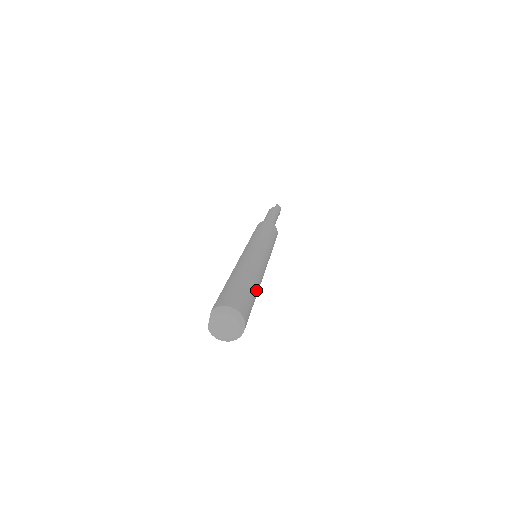
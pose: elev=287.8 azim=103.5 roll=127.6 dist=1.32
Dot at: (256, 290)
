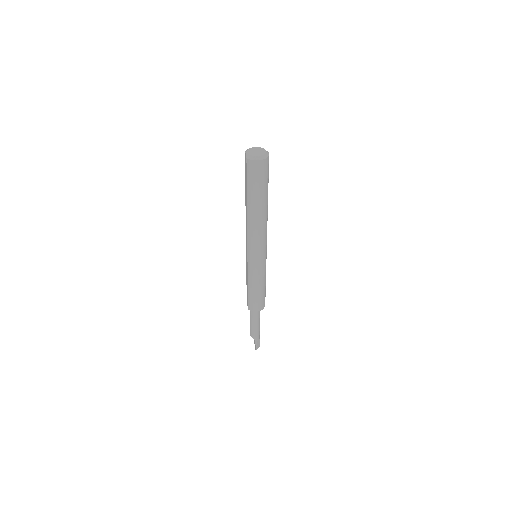
Dot at: occluded
